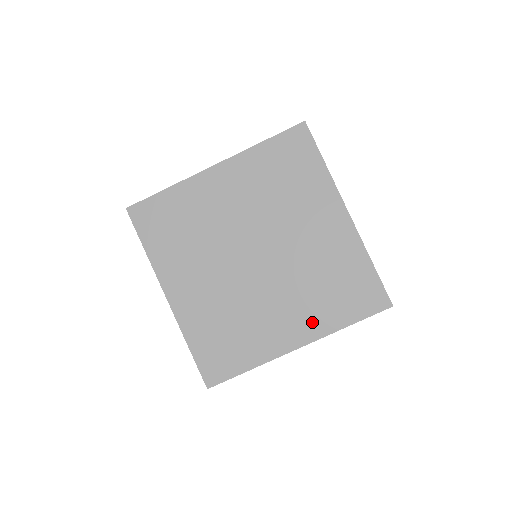
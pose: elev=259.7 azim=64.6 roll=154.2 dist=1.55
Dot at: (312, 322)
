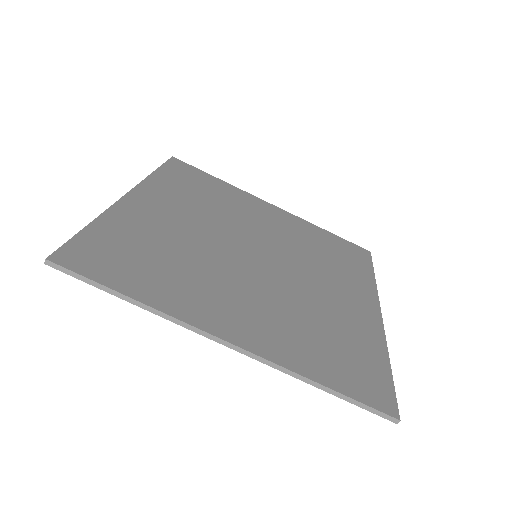
Dot at: (272, 338)
